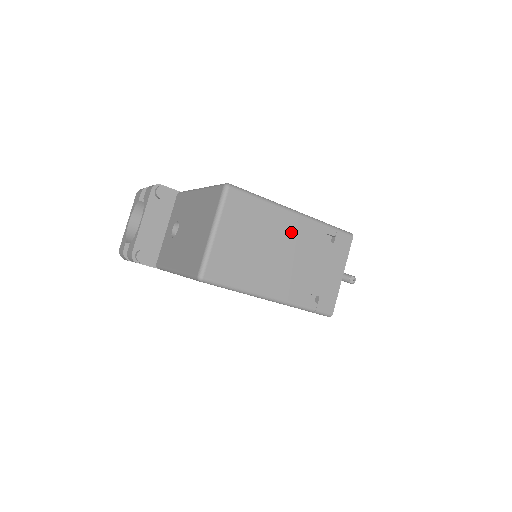
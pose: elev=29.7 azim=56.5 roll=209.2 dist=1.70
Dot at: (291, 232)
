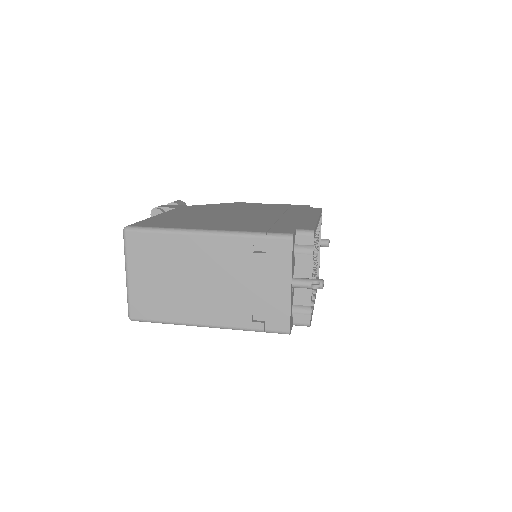
Dot at: (206, 255)
